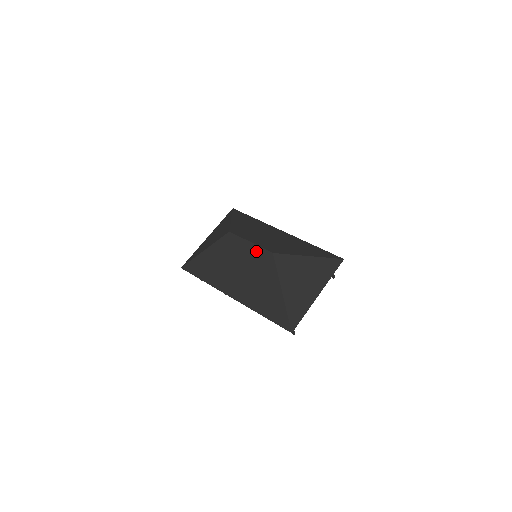
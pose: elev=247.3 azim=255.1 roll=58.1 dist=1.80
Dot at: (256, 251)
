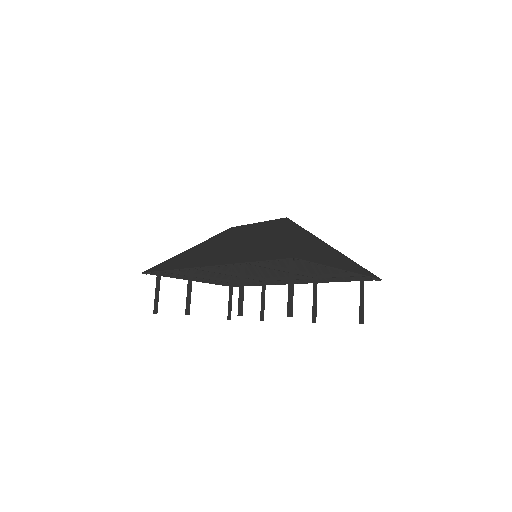
Dot at: (263, 224)
